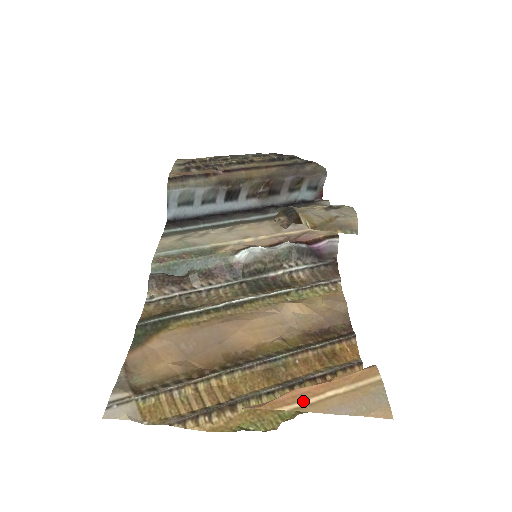
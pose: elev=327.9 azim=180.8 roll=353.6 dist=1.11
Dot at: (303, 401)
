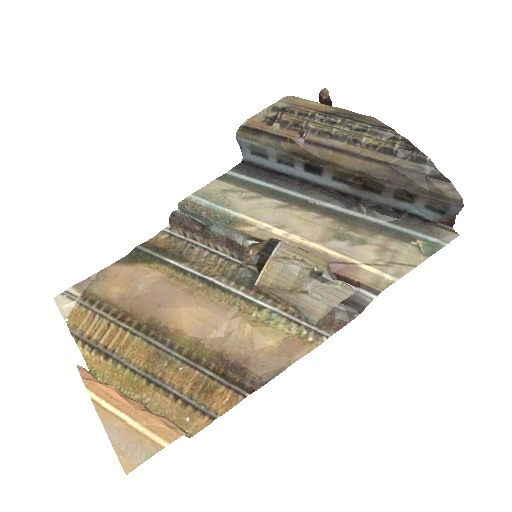
Dot at: (105, 402)
